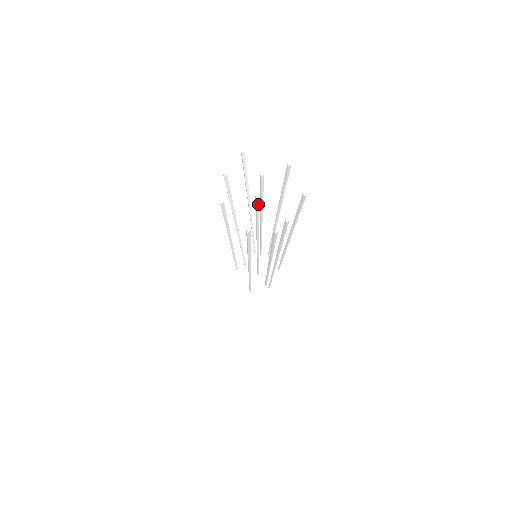
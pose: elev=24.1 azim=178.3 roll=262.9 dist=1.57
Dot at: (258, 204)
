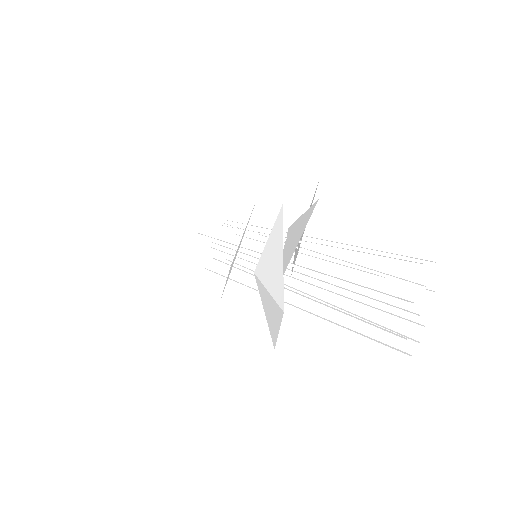
Dot at: (405, 311)
